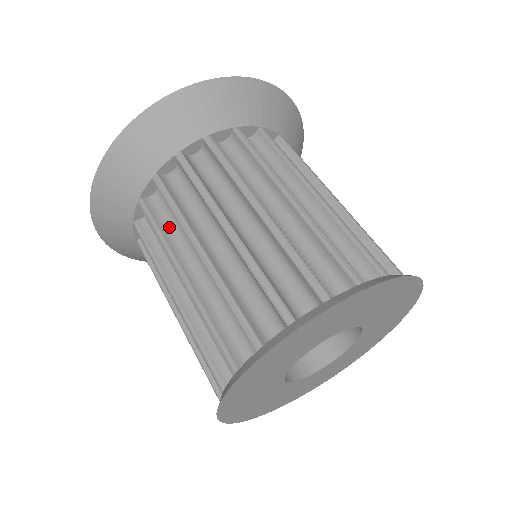
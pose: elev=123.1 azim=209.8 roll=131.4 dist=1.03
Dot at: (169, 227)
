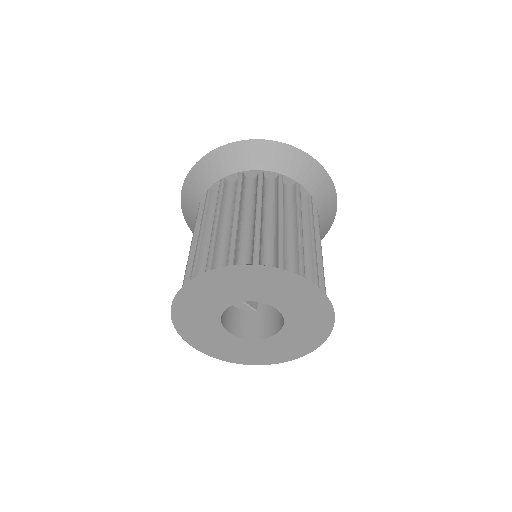
Dot at: (213, 208)
